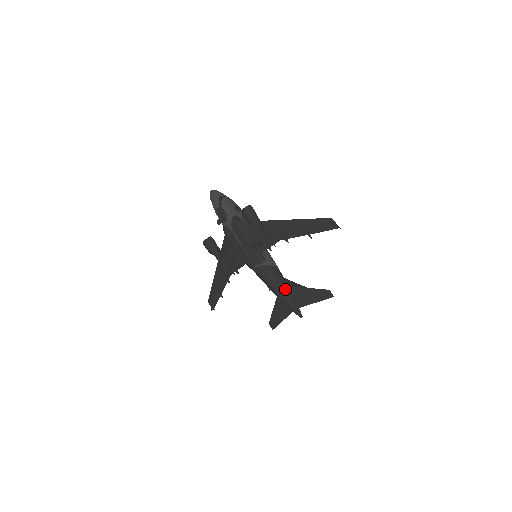
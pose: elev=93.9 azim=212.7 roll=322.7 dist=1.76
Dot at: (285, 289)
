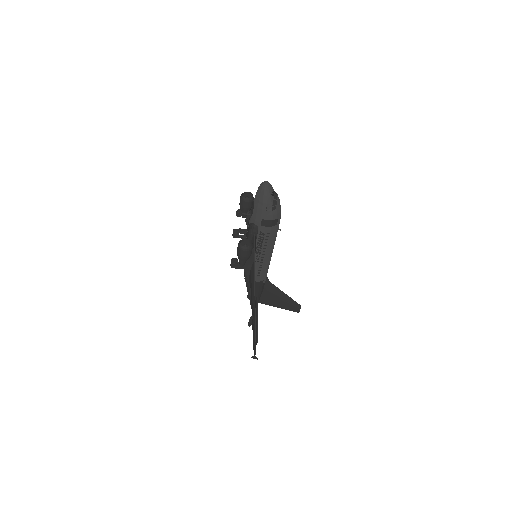
Dot at: occluded
